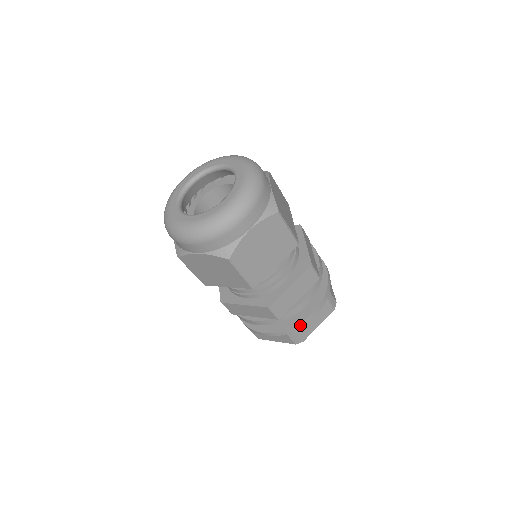
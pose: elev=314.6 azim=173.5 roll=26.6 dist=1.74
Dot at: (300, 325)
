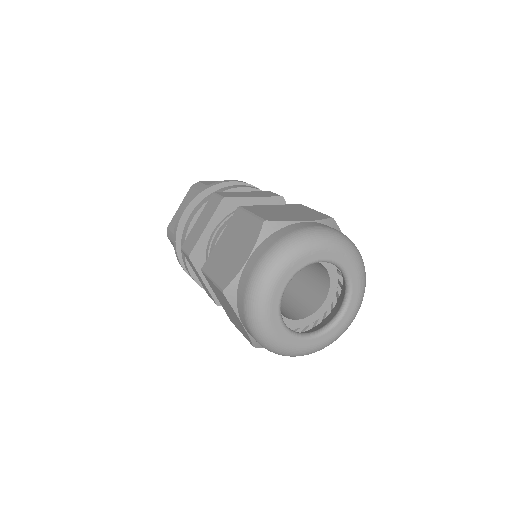
Dot at: occluded
